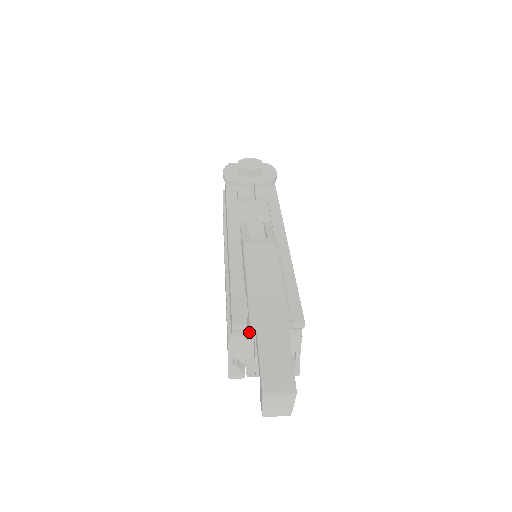
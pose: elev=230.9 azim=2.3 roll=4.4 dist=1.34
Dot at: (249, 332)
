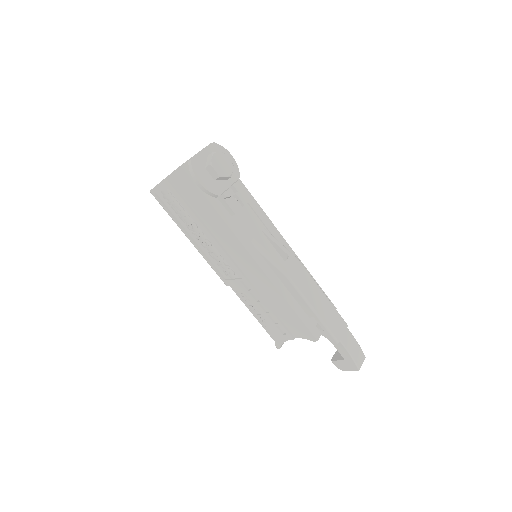
Dot at: occluded
